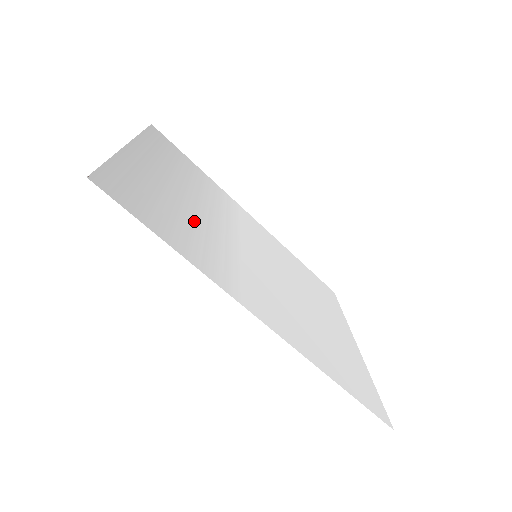
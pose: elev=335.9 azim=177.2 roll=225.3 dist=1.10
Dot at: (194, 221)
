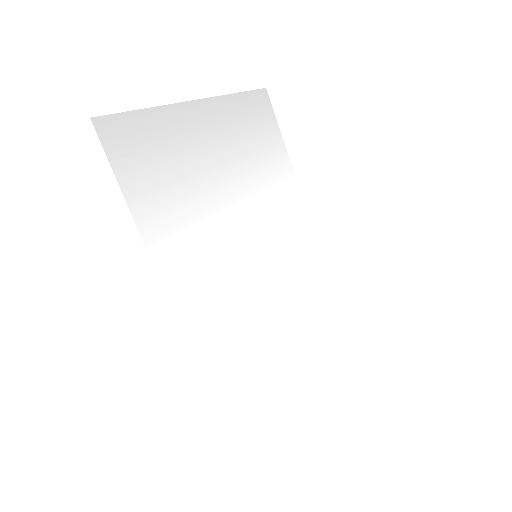
Dot at: (199, 196)
